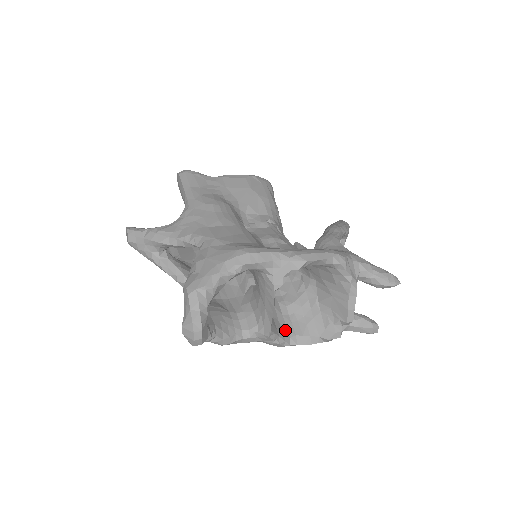
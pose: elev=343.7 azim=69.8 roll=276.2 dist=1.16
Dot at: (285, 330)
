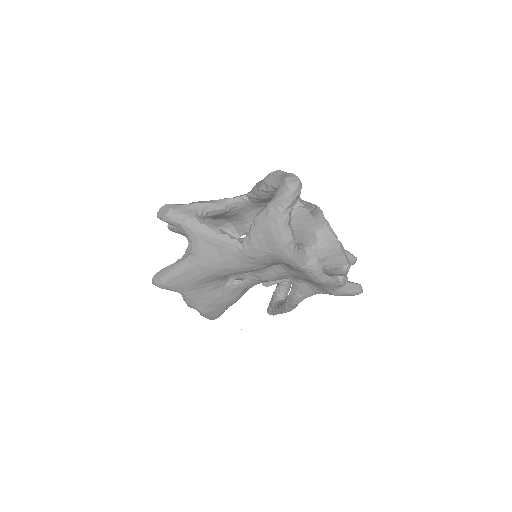
Dot at: occluded
